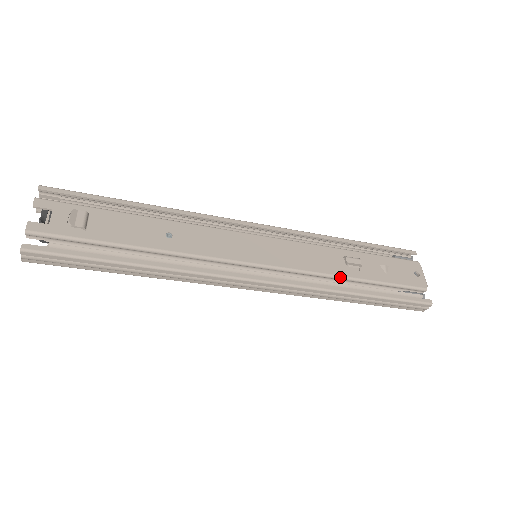
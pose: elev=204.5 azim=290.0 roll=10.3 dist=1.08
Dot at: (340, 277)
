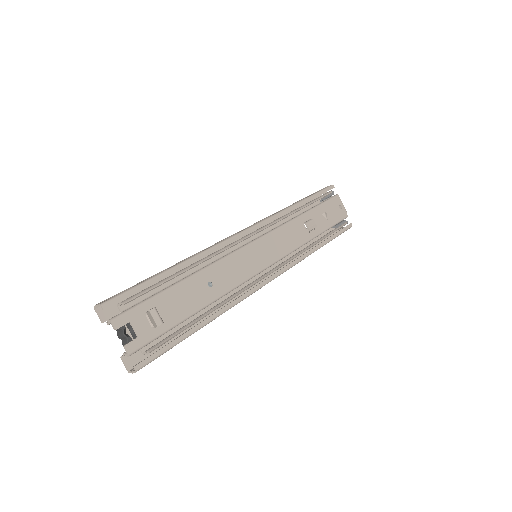
Dot at: occluded
